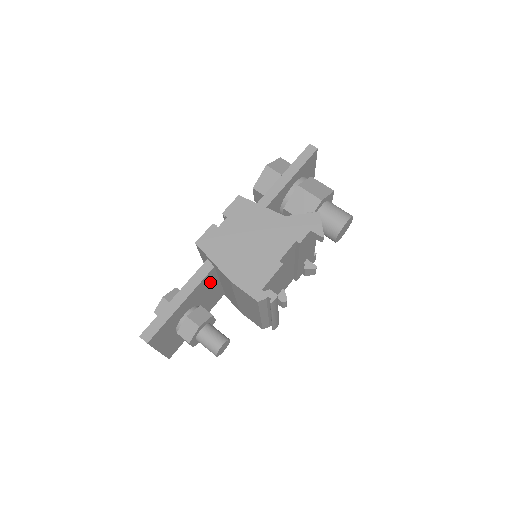
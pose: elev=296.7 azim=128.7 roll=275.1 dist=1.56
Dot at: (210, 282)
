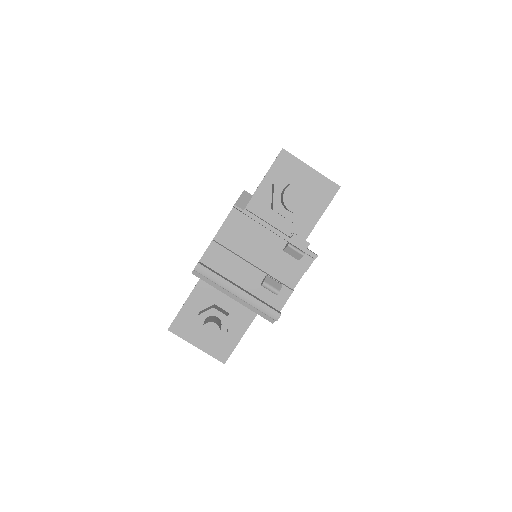
Dot at: occluded
